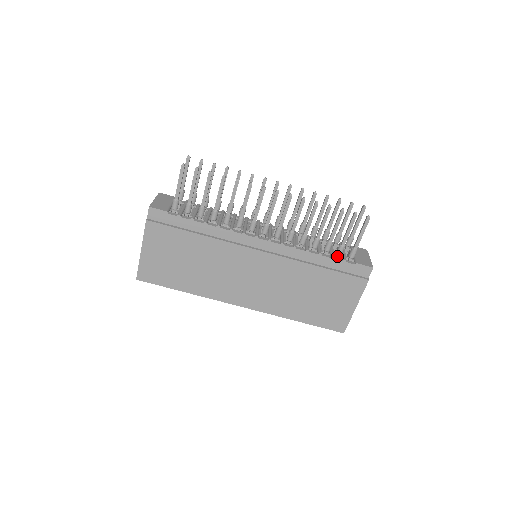
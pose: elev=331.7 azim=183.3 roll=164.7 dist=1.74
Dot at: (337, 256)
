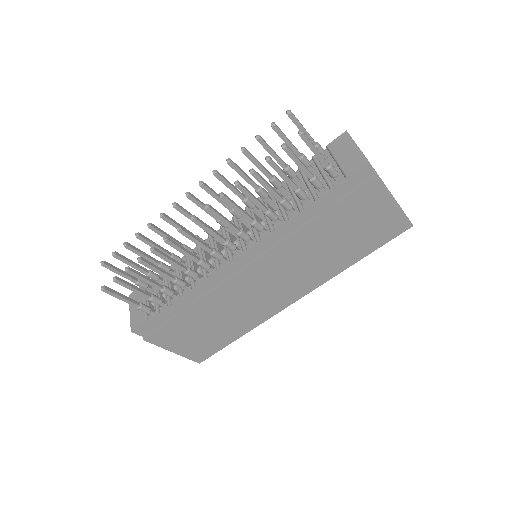
Dot at: (320, 190)
